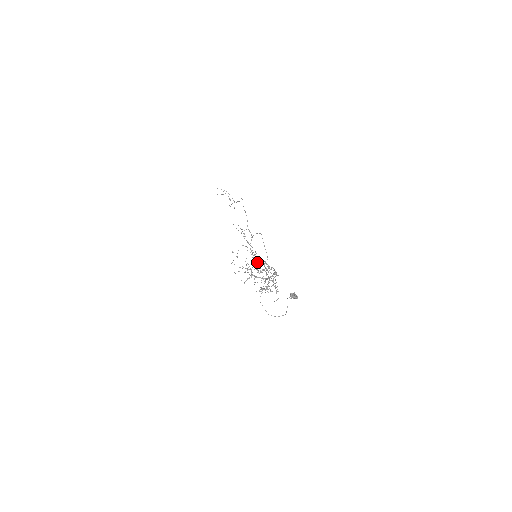
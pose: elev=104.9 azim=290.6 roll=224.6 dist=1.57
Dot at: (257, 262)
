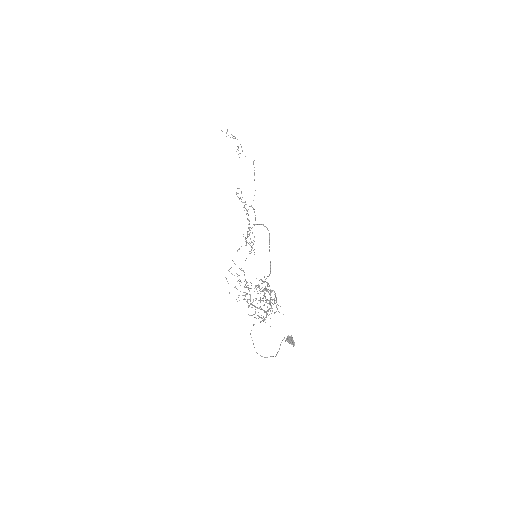
Dot at: occluded
